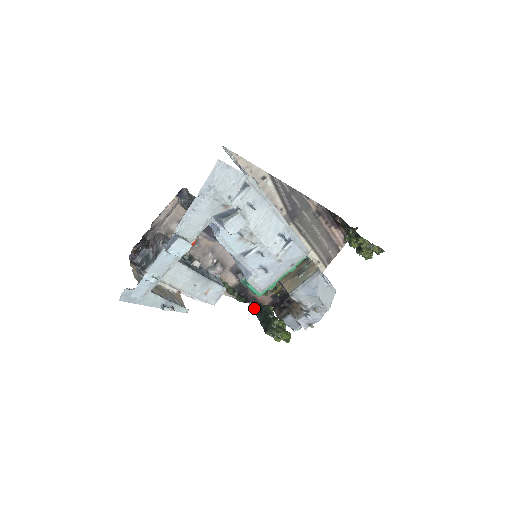
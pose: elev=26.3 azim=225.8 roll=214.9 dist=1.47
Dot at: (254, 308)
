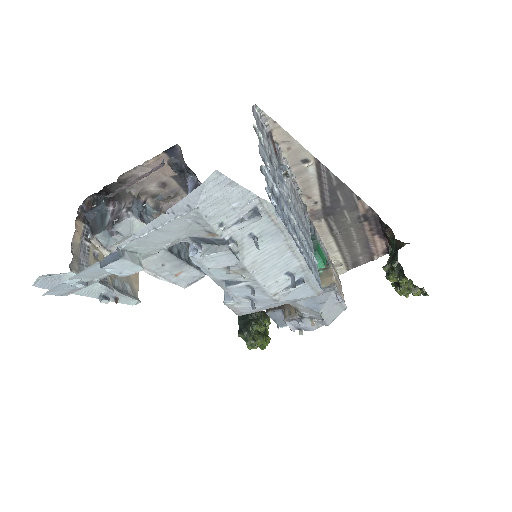
Dot at: occluded
